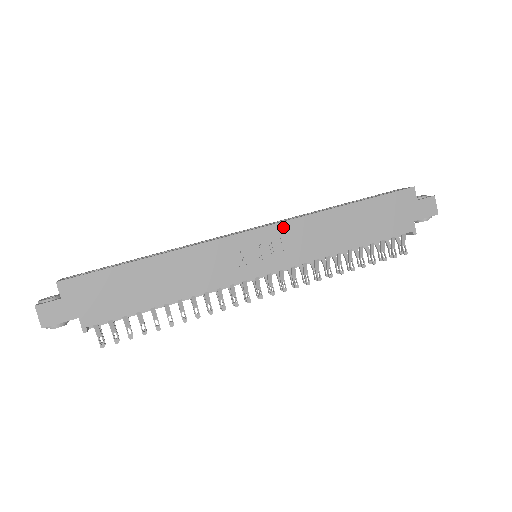
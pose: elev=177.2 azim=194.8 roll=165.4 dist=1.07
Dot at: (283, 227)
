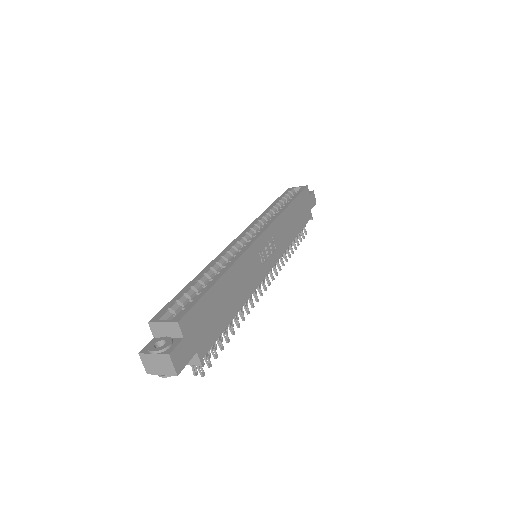
Dot at: (272, 228)
